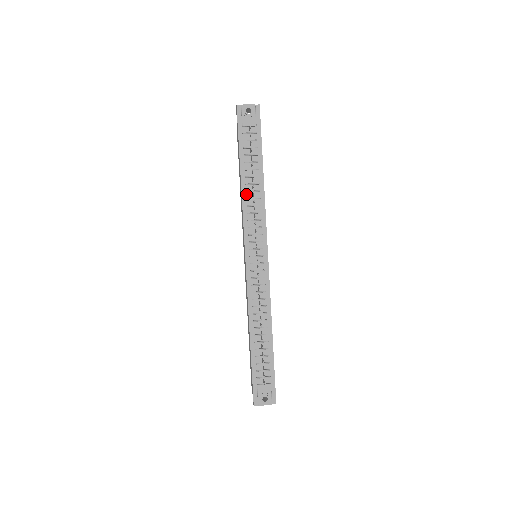
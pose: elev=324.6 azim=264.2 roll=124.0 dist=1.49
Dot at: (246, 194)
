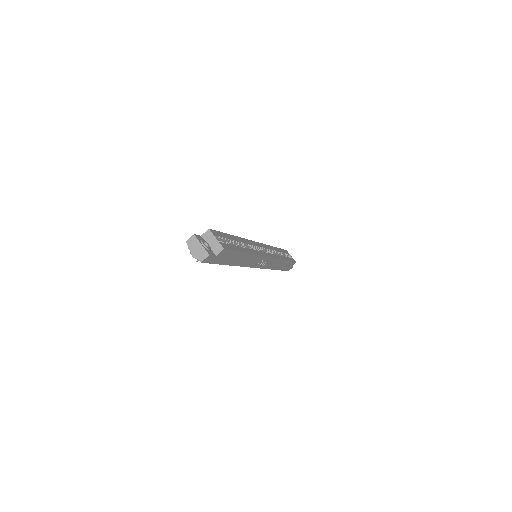
Dot at: occluded
